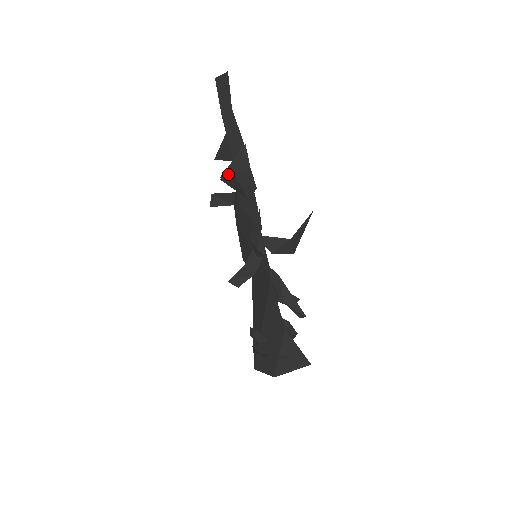
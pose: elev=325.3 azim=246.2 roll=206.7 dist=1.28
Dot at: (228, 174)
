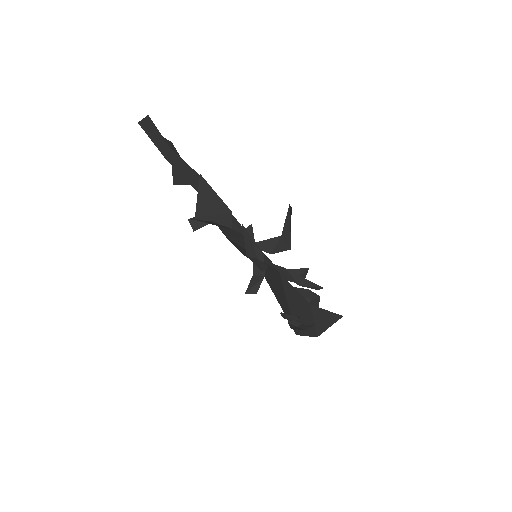
Dot at: (200, 211)
